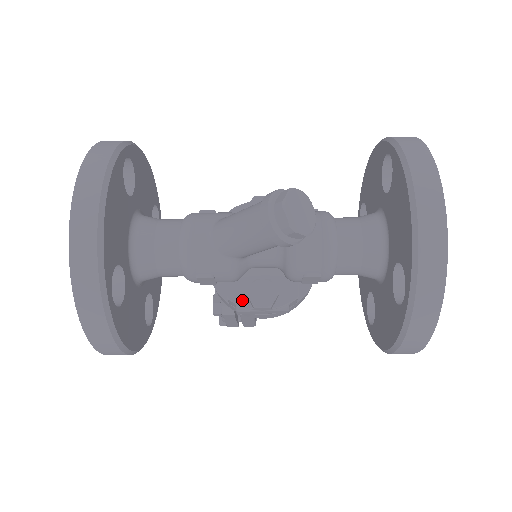
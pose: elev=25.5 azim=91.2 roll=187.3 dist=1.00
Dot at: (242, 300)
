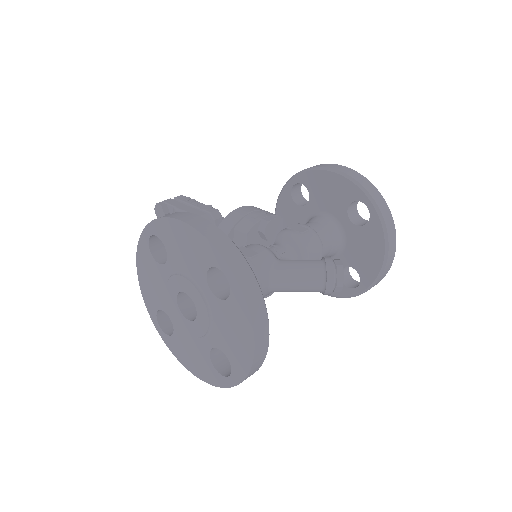
Dot at: occluded
